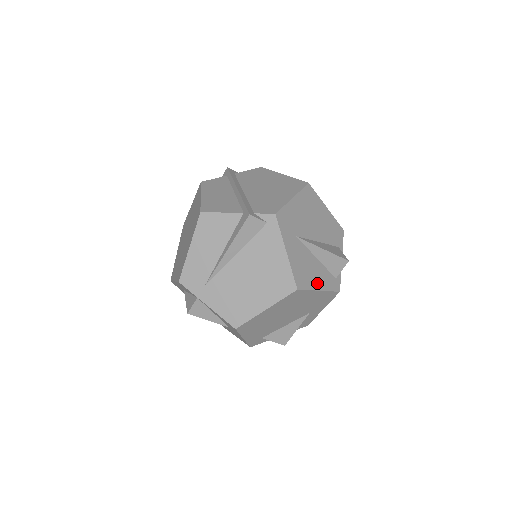
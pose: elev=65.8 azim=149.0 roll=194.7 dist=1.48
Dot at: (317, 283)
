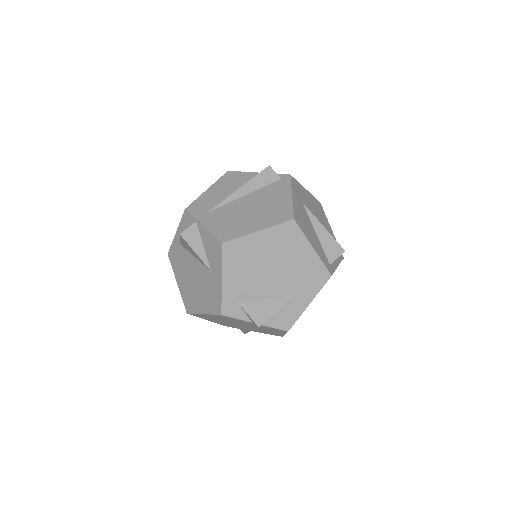
Dot at: (312, 242)
